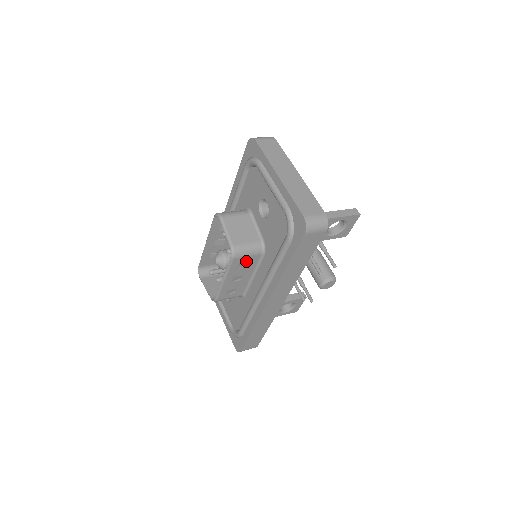
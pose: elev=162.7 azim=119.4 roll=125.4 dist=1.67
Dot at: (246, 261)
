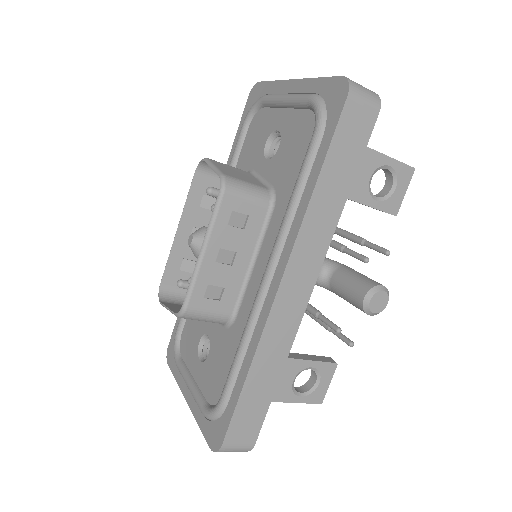
Dot at: (244, 213)
